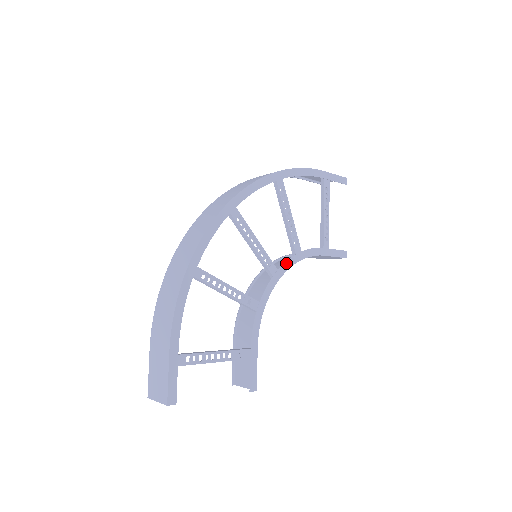
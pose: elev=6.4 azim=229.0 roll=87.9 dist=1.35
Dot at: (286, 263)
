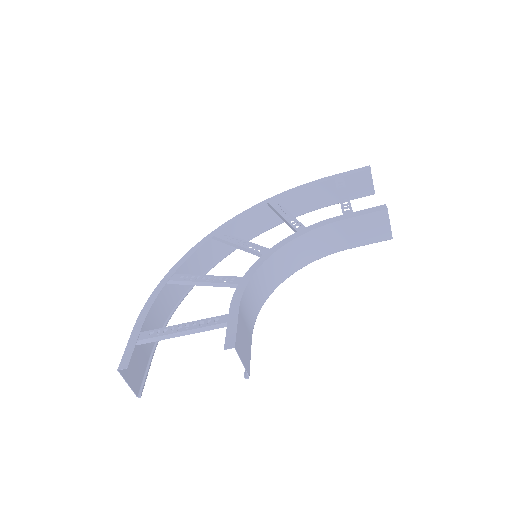
Dot at: (282, 242)
